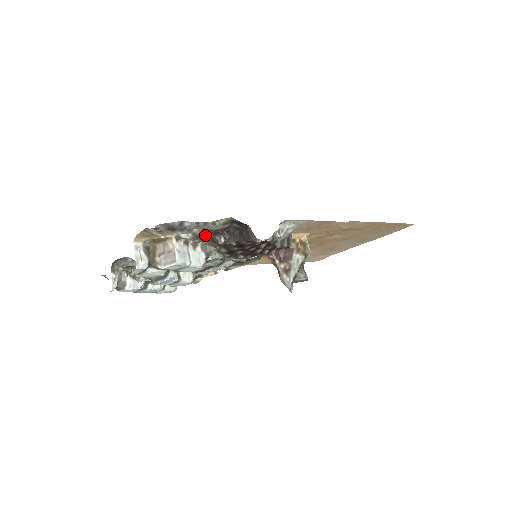
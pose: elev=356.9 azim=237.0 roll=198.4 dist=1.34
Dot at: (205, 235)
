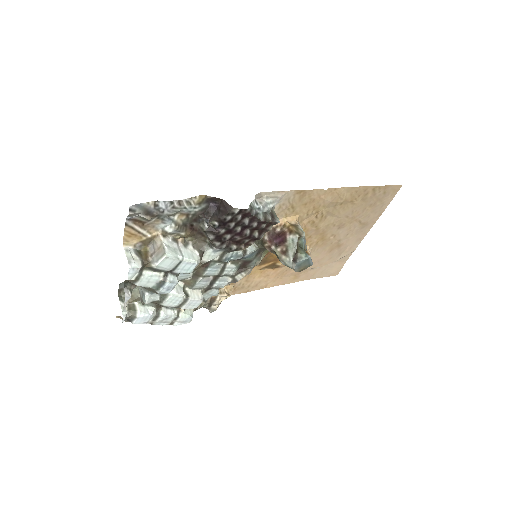
Dot at: (189, 226)
